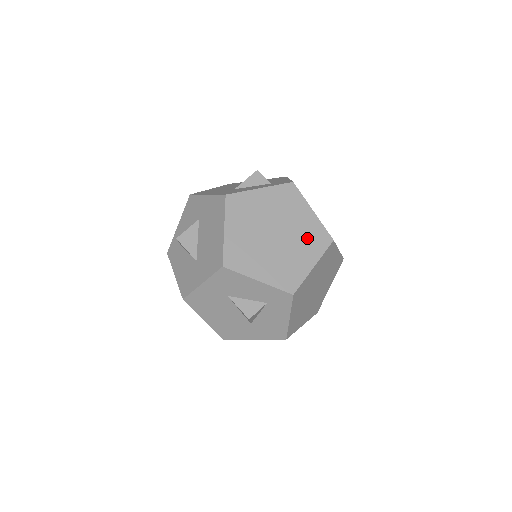
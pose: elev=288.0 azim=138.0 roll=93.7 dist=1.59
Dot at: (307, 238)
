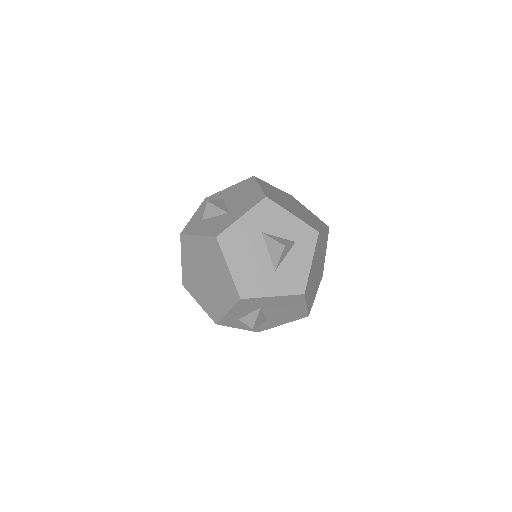
Dot at: (313, 217)
